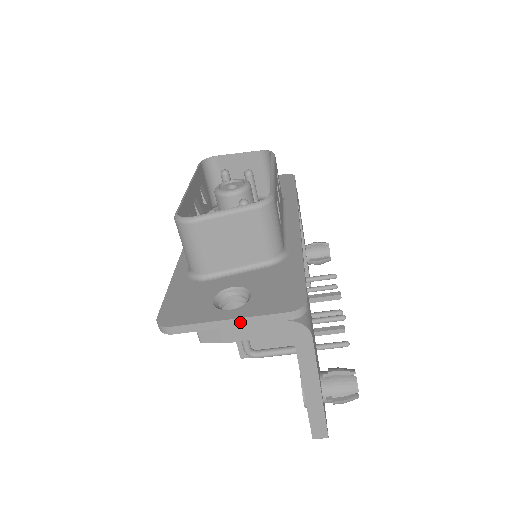
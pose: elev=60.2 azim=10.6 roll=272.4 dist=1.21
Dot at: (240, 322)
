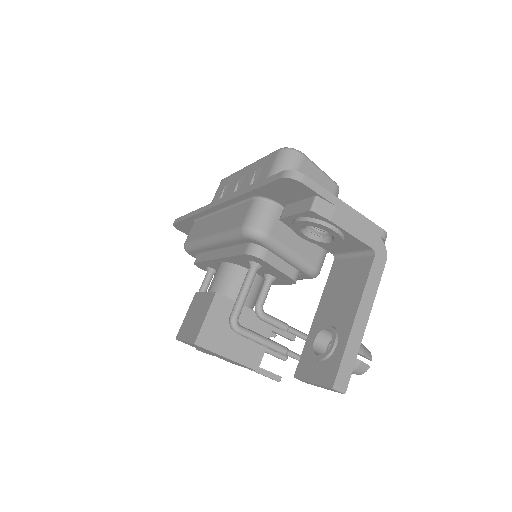
Dot at: (352, 212)
